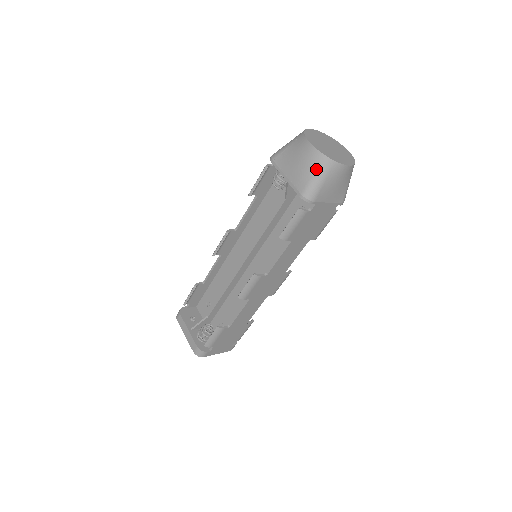
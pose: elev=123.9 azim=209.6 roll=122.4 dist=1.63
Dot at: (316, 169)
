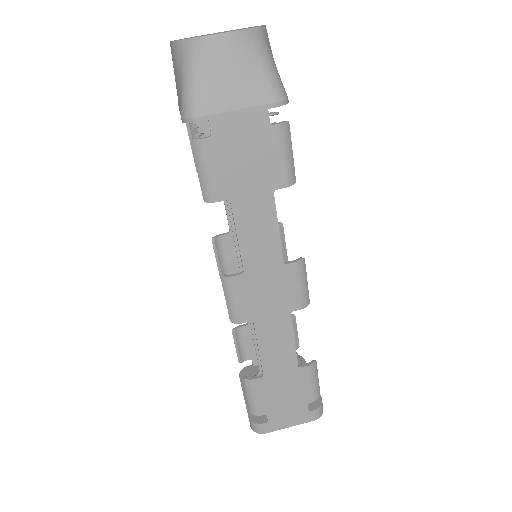
Dot at: (181, 68)
